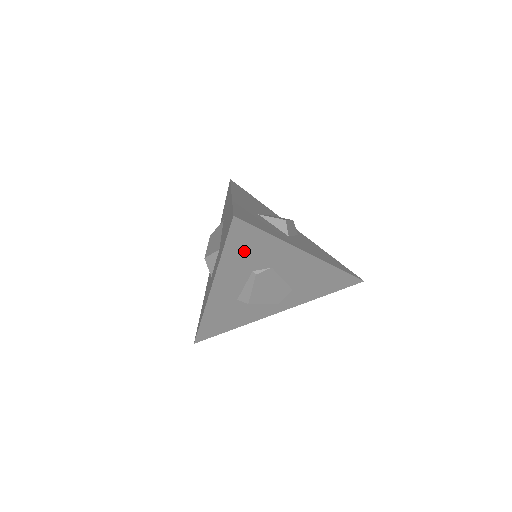
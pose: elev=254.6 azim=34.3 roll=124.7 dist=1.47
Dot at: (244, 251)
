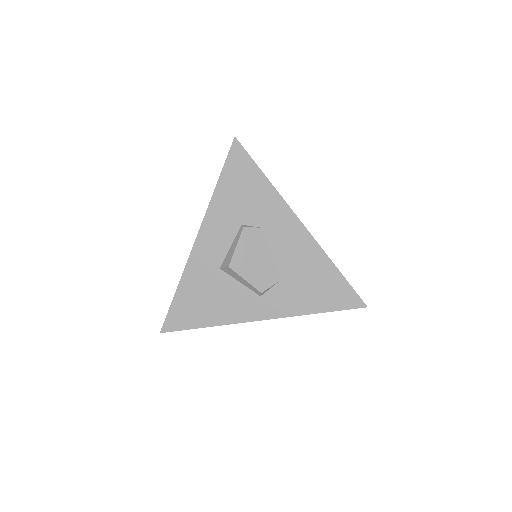
Dot at: (238, 189)
